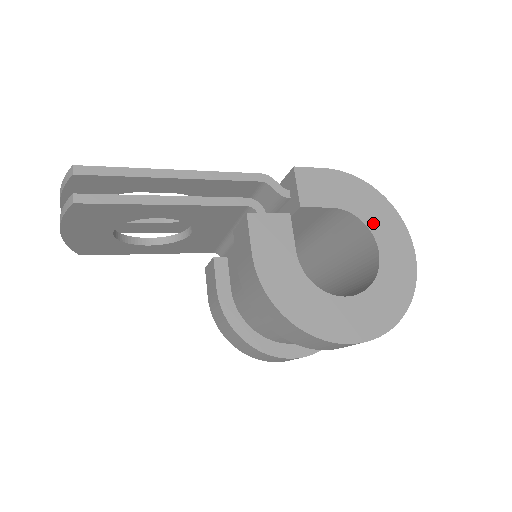
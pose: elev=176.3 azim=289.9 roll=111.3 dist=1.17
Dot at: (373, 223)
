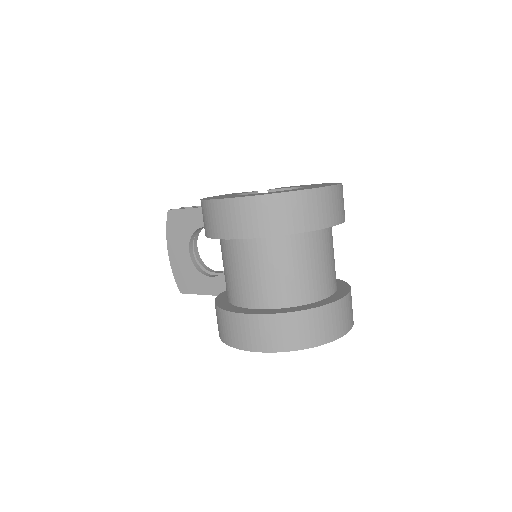
Dot at: occluded
